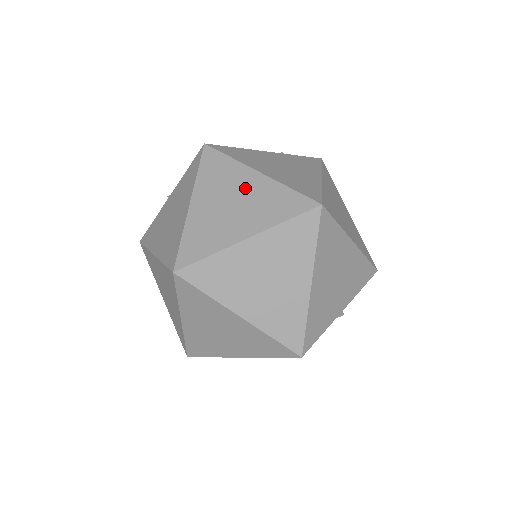
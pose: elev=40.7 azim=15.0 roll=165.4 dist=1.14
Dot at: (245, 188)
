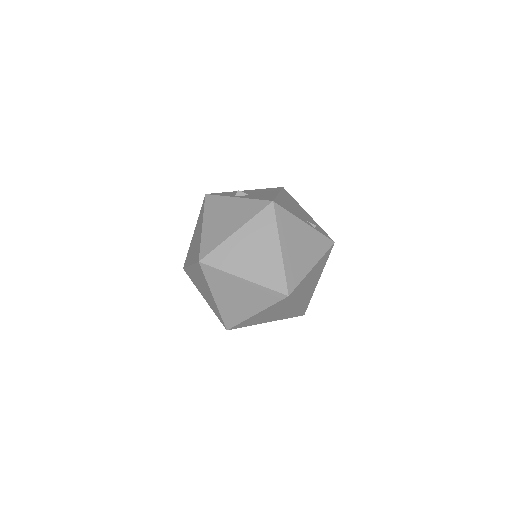
Dot at: (267, 251)
